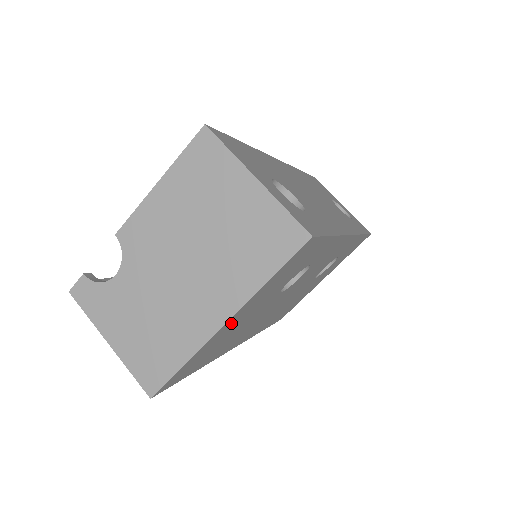
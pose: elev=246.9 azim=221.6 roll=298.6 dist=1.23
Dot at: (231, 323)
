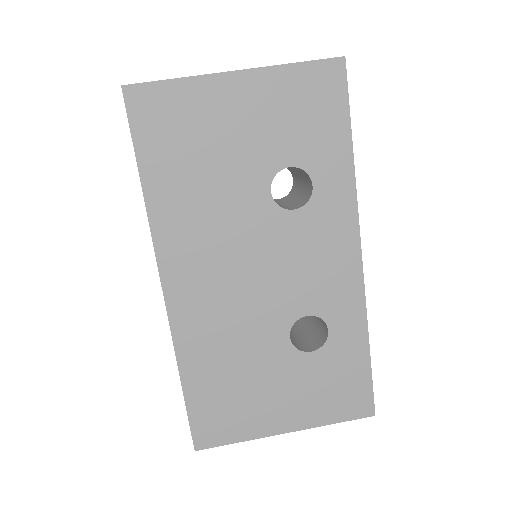
Dot at: (234, 95)
